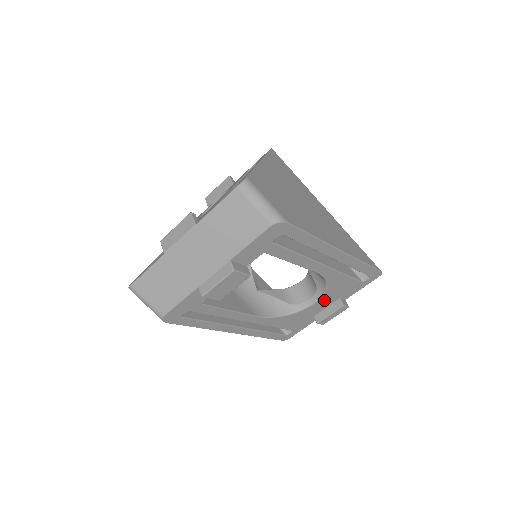
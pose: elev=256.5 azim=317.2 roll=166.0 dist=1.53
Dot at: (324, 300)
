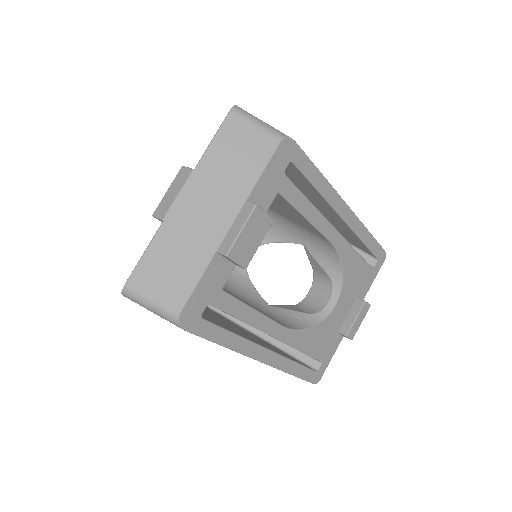
Dot at: (344, 299)
